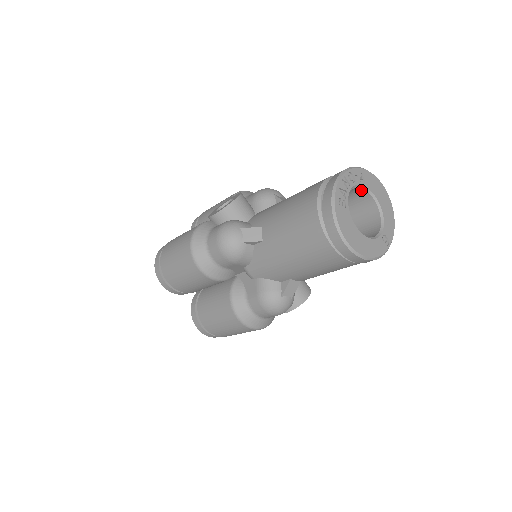
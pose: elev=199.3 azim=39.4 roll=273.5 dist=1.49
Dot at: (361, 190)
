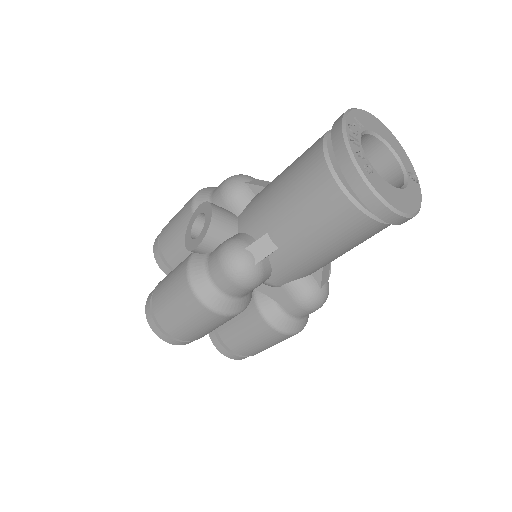
Dot at: (362, 136)
